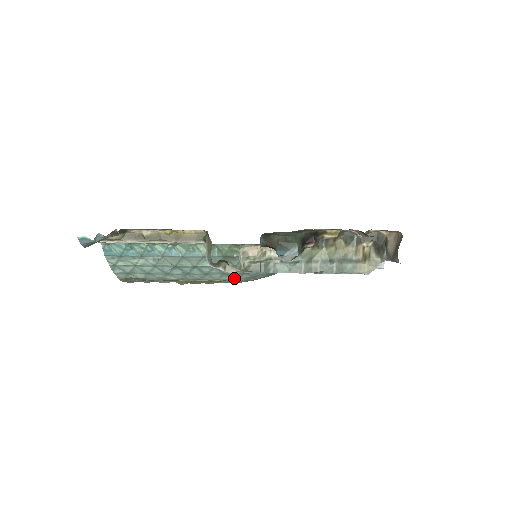
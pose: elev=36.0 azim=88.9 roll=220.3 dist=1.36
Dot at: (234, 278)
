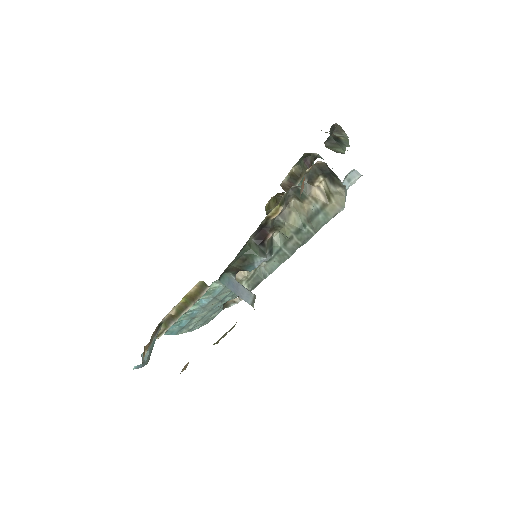
Dot at: occluded
